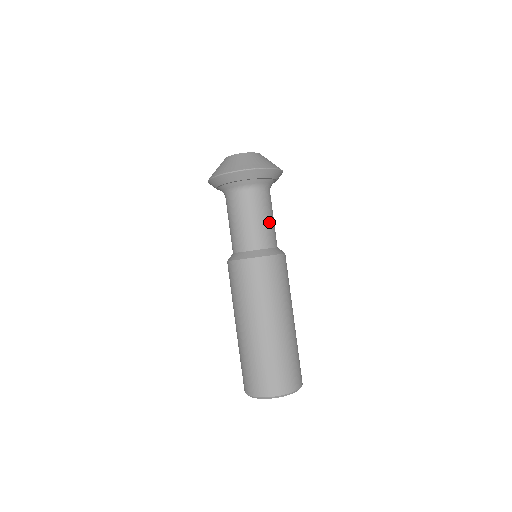
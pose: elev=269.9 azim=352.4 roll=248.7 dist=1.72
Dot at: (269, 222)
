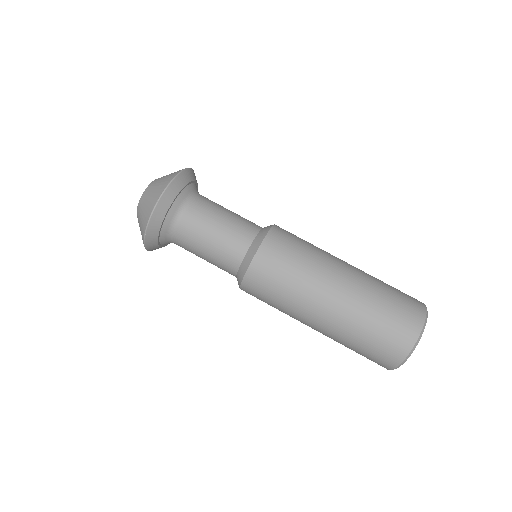
Dot at: occluded
